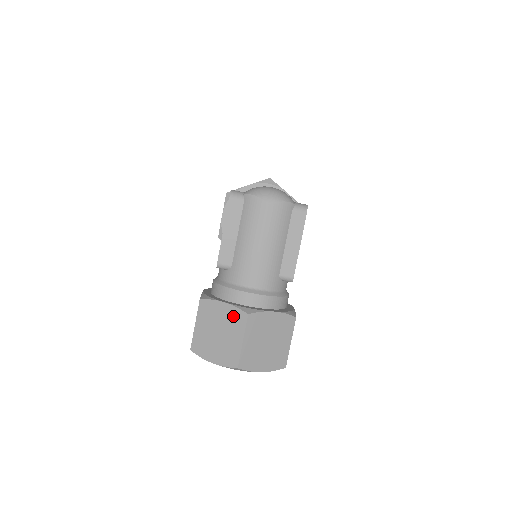
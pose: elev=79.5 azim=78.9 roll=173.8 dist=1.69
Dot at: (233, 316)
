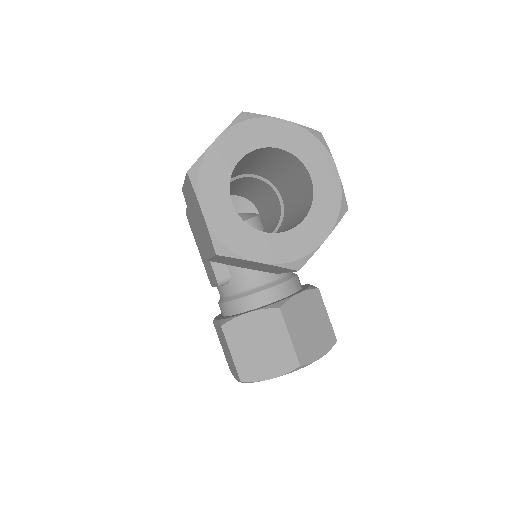
Dot at: occluded
